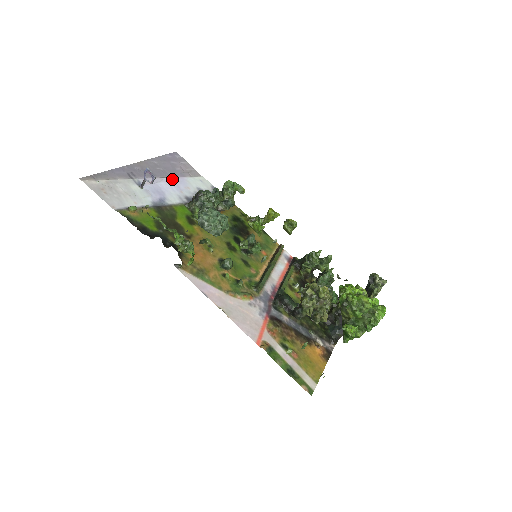
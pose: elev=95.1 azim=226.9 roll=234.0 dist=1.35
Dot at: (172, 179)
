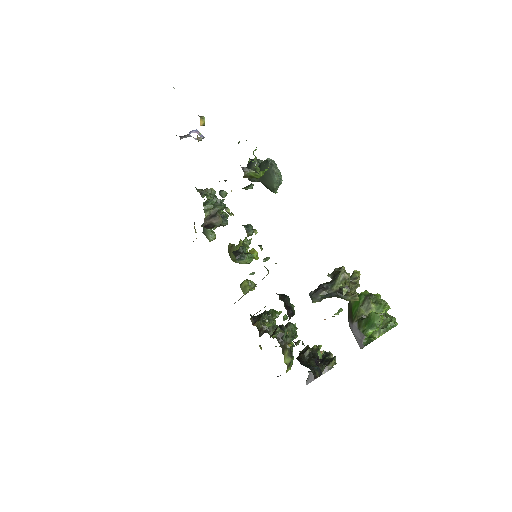
Dot at: occluded
